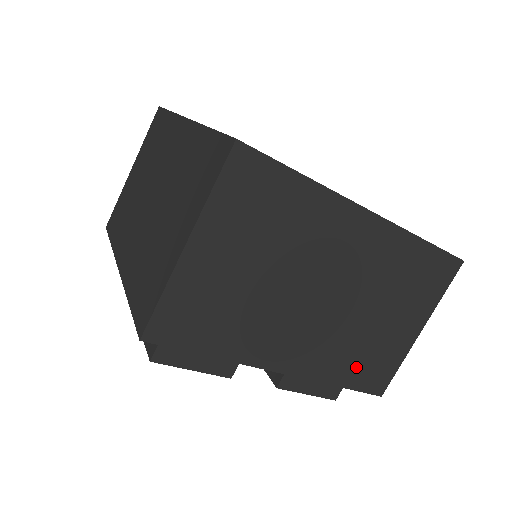
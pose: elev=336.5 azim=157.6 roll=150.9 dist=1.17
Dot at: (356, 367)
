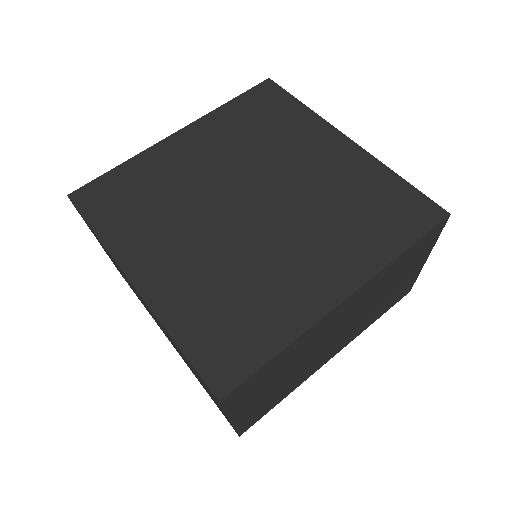
Dot at: (382, 310)
